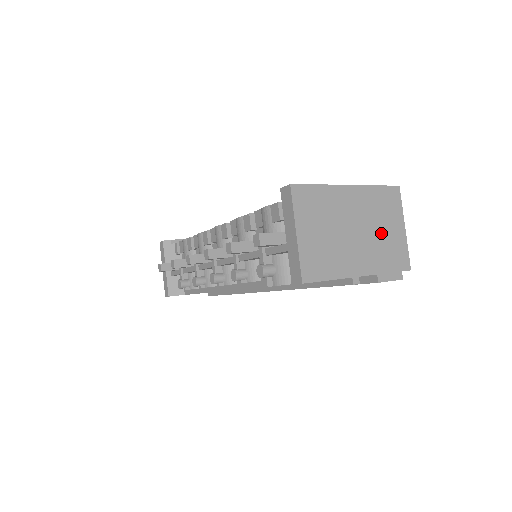
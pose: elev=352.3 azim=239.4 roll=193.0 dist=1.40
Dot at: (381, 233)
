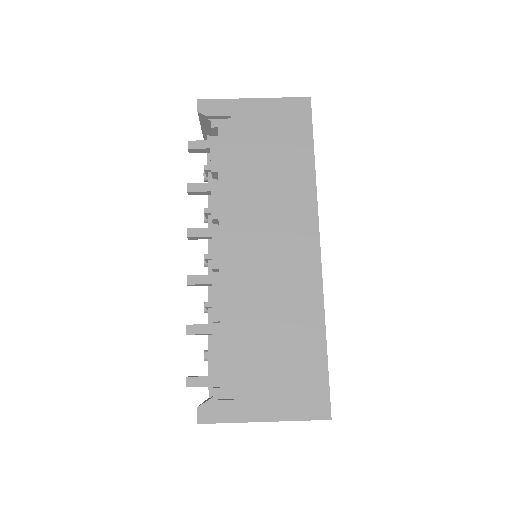
Dot at: occluded
